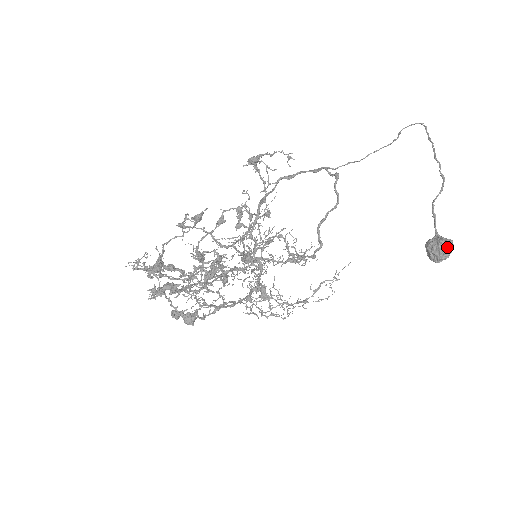
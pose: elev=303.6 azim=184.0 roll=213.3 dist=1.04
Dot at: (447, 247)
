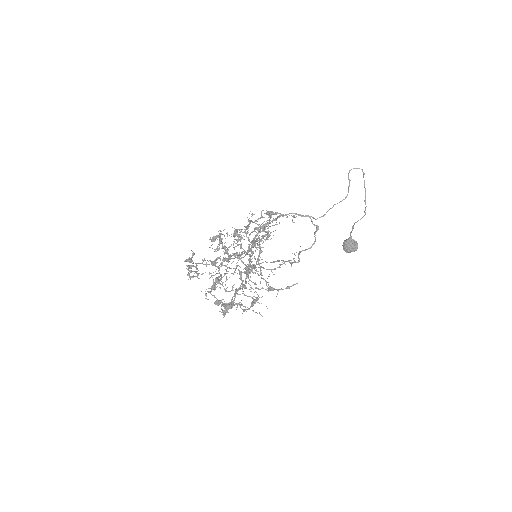
Dot at: (355, 249)
